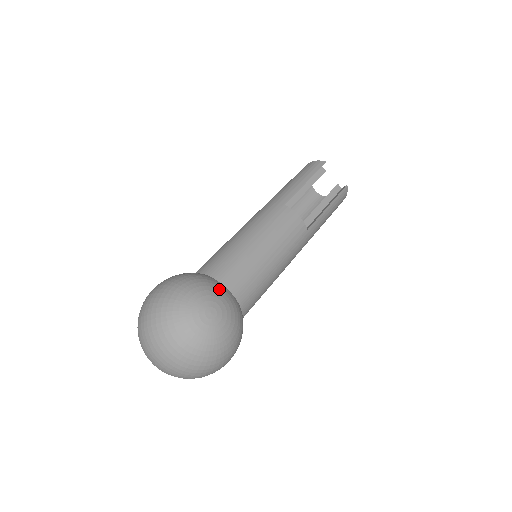
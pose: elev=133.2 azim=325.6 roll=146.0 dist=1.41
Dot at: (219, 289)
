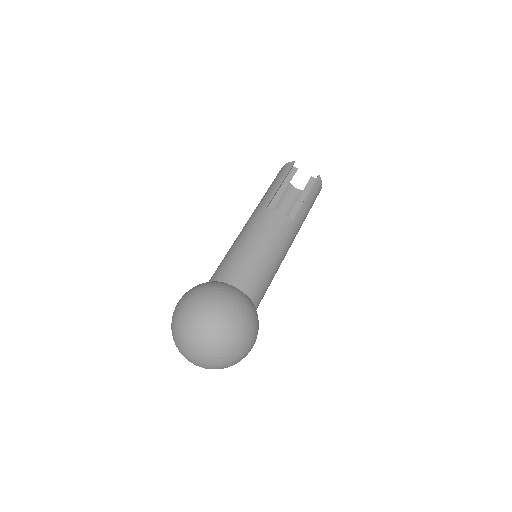
Dot at: (226, 288)
